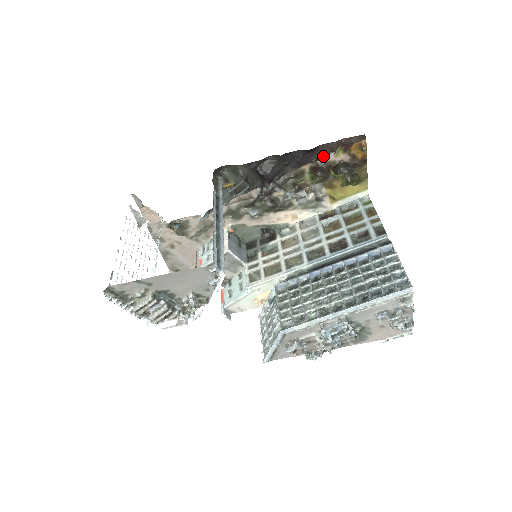
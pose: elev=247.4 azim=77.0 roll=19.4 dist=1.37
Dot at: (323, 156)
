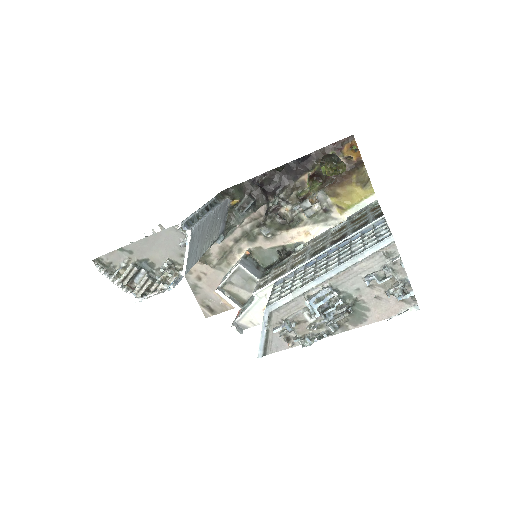
Dot at: (318, 163)
